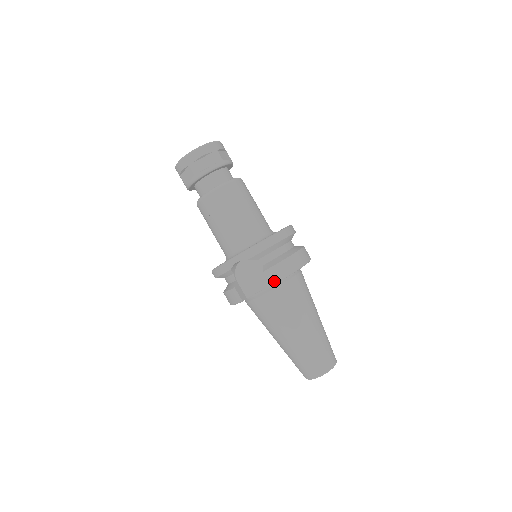
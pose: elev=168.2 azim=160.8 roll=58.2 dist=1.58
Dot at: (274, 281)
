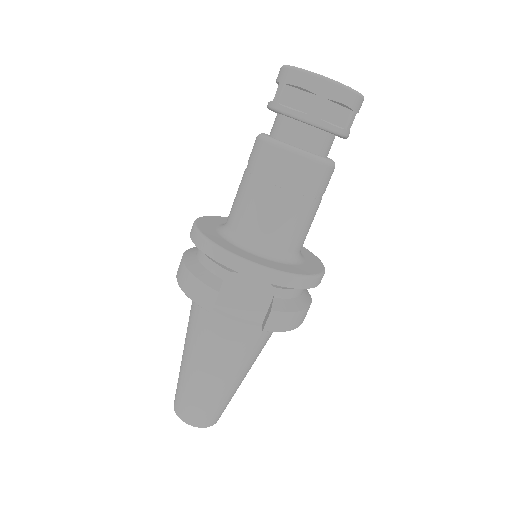
Dot at: (270, 328)
